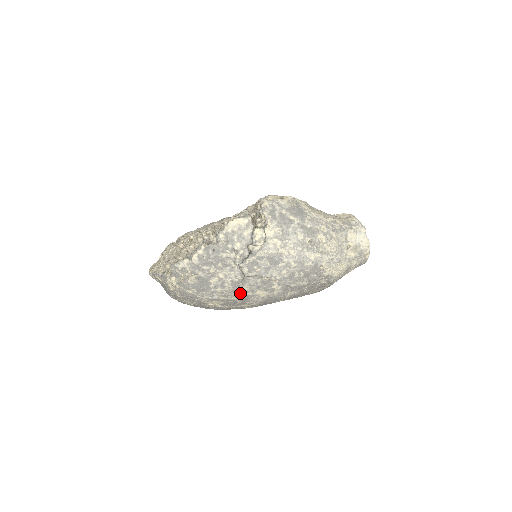
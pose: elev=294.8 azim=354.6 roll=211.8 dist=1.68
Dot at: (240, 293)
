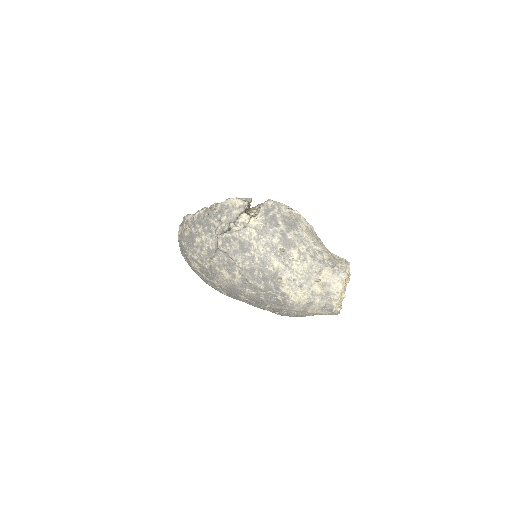
Dot at: (211, 263)
